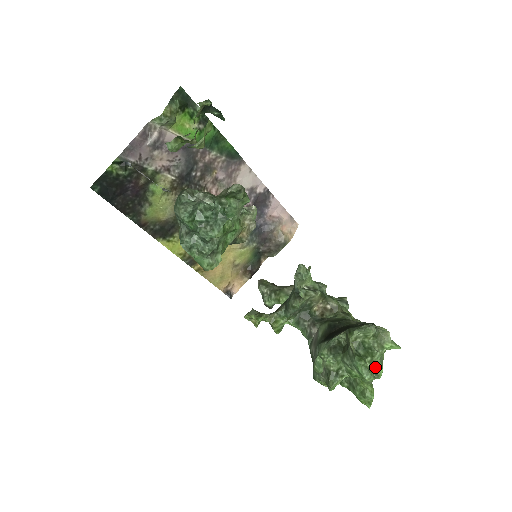
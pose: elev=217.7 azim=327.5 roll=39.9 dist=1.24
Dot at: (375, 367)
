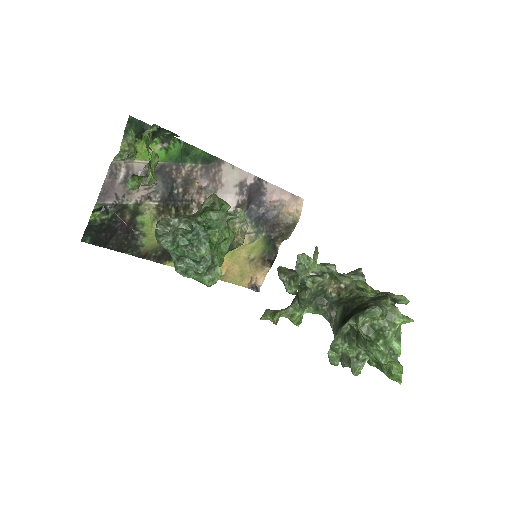
Dot at: (391, 347)
